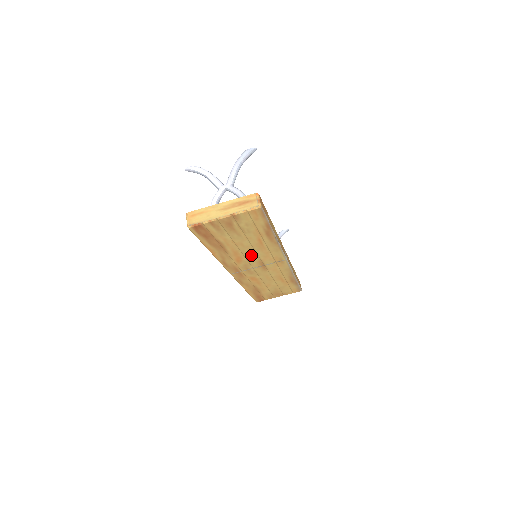
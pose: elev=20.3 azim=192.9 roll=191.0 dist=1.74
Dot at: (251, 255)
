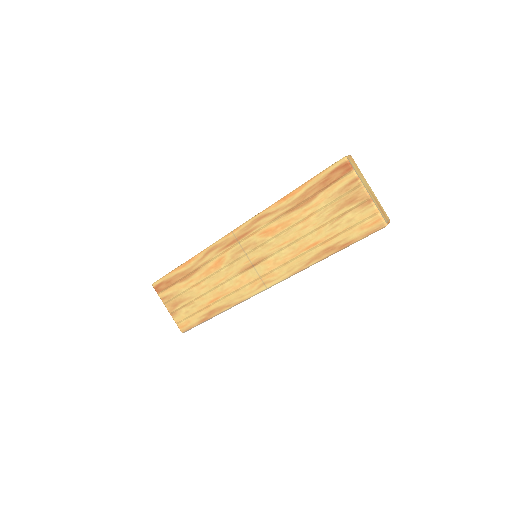
Dot at: (279, 244)
